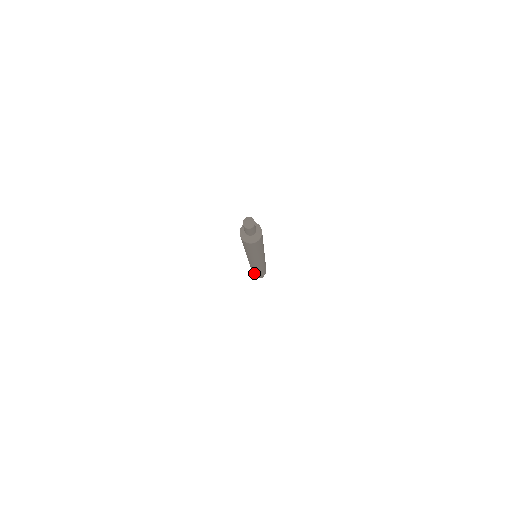
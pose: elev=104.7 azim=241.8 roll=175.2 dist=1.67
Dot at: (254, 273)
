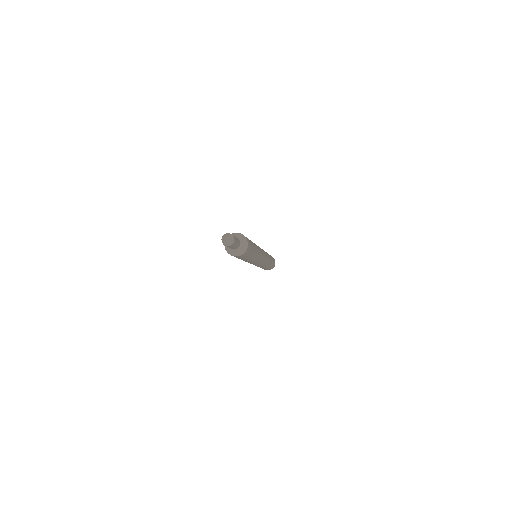
Dot at: occluded
